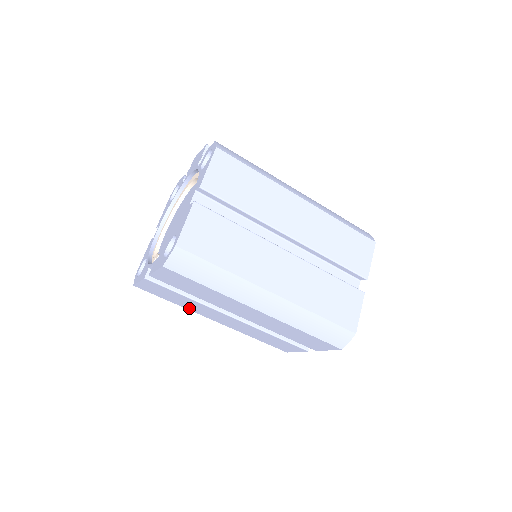
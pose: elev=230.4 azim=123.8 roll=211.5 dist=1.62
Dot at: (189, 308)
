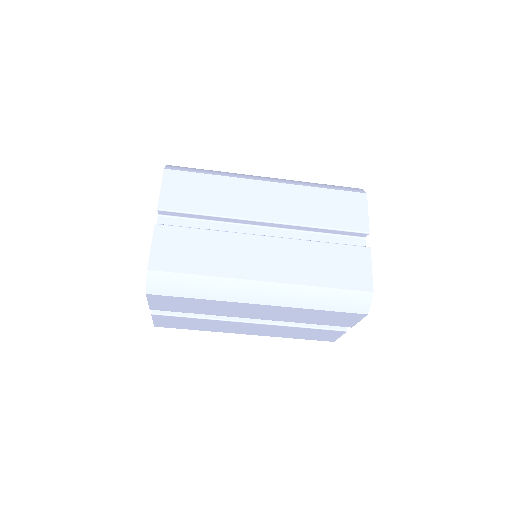
Dot at: (213, 330)
